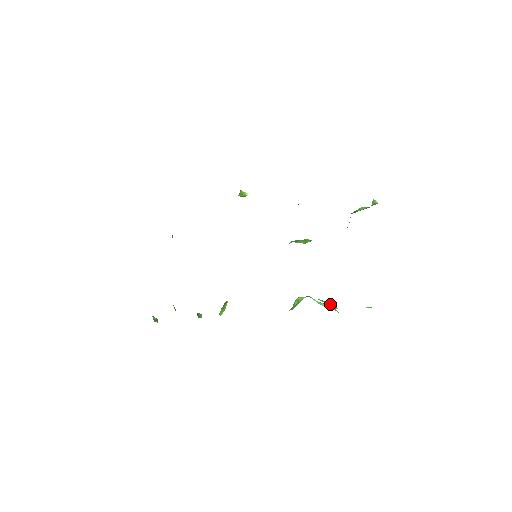
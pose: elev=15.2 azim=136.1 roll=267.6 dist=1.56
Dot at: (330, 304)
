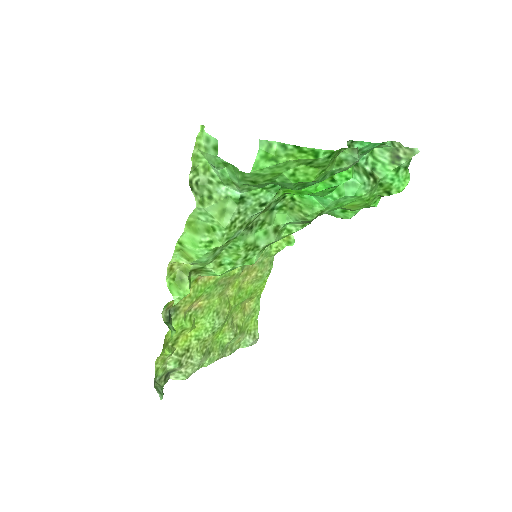
Dot at: (231, 165)
